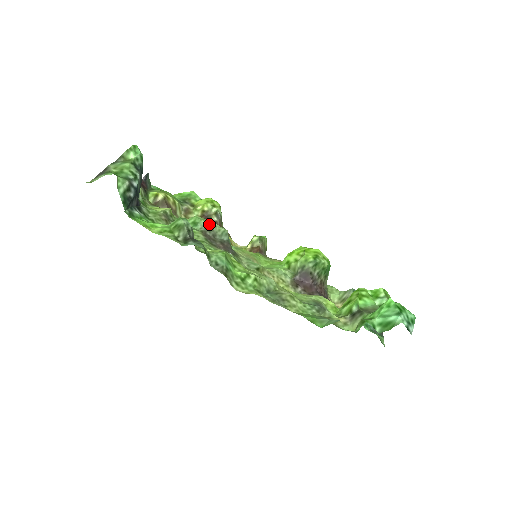
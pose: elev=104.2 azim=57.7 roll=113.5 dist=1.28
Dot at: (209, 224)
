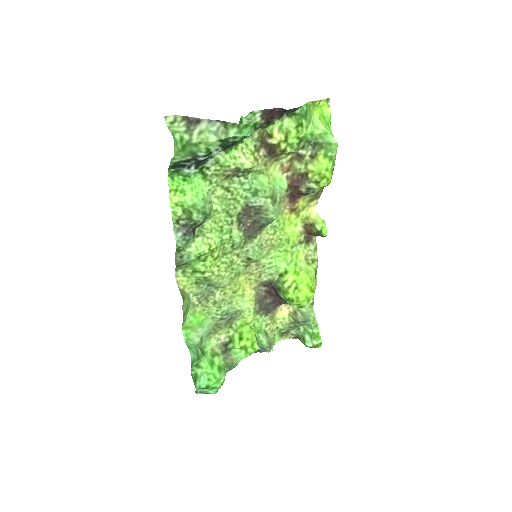
Dot at: (262, 206)
